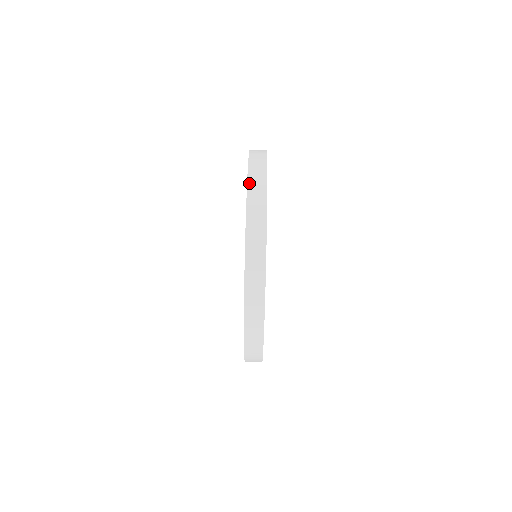
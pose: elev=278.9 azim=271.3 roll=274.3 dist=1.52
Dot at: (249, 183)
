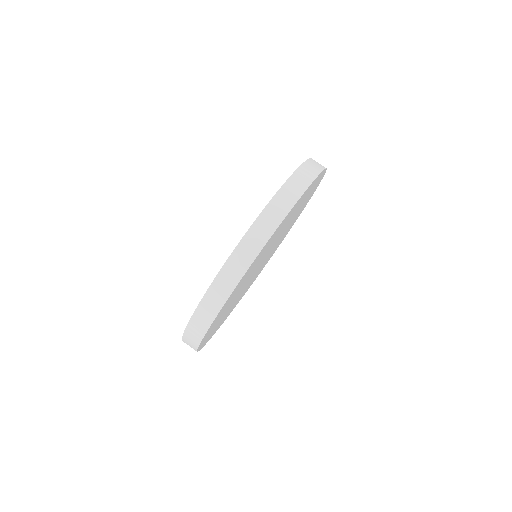
Dot at: occluded
